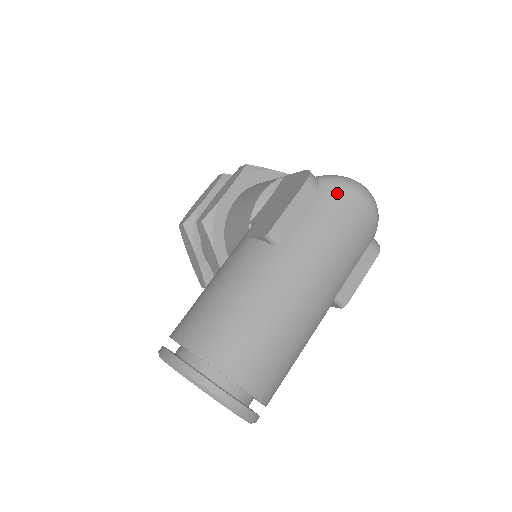
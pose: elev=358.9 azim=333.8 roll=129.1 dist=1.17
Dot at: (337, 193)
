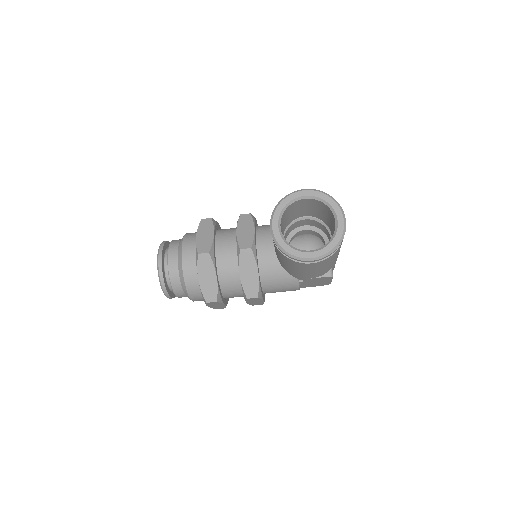
Dot at: occluded
